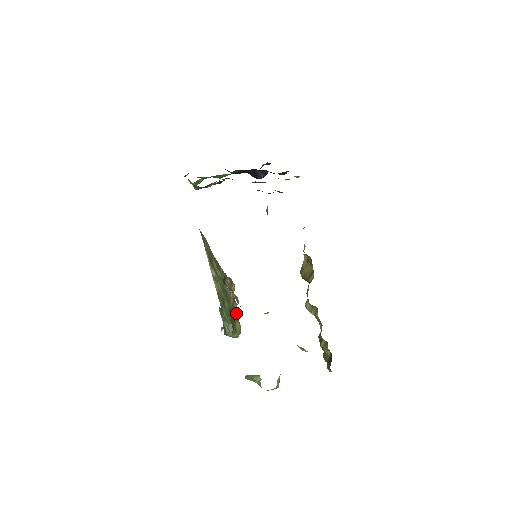
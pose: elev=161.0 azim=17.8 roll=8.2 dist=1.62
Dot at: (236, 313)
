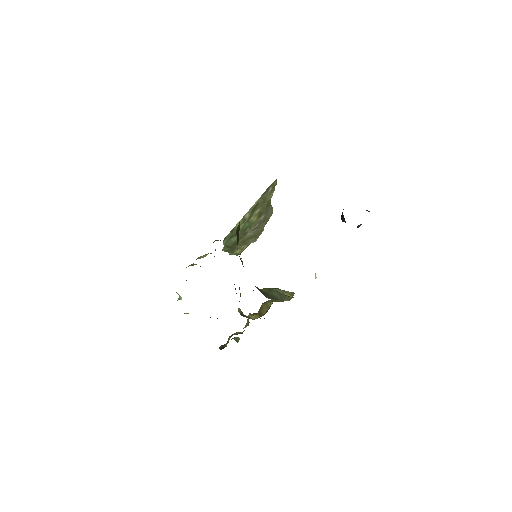
Dot at: (248, 244)
